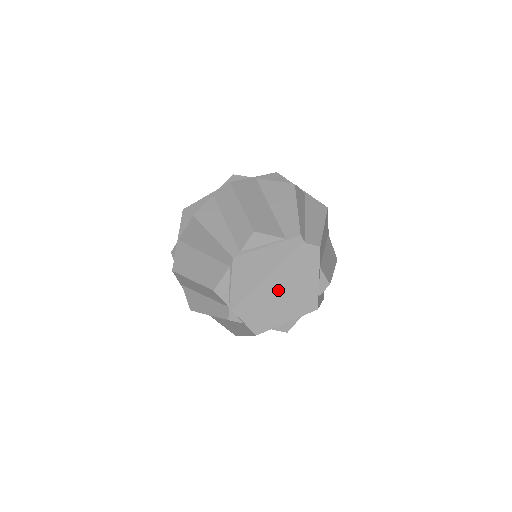
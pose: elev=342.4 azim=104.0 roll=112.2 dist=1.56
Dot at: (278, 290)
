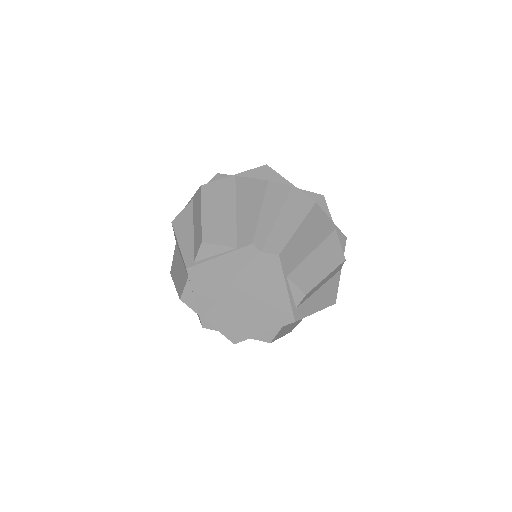
Dot at: (244, 300)
